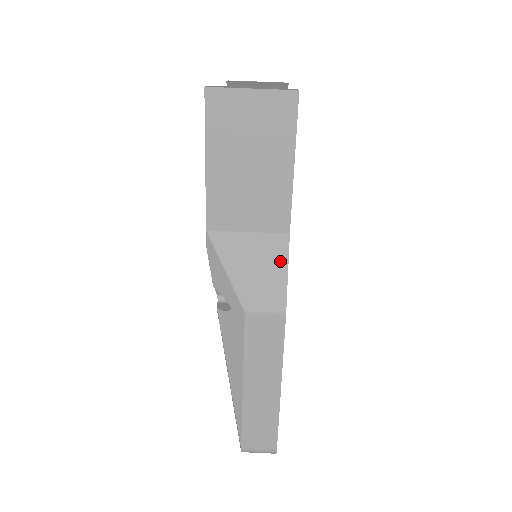
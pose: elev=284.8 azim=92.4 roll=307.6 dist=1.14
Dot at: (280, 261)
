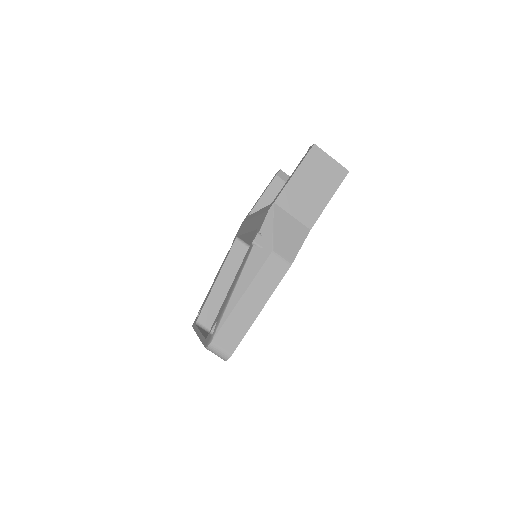
Dot at: (301, 239)
